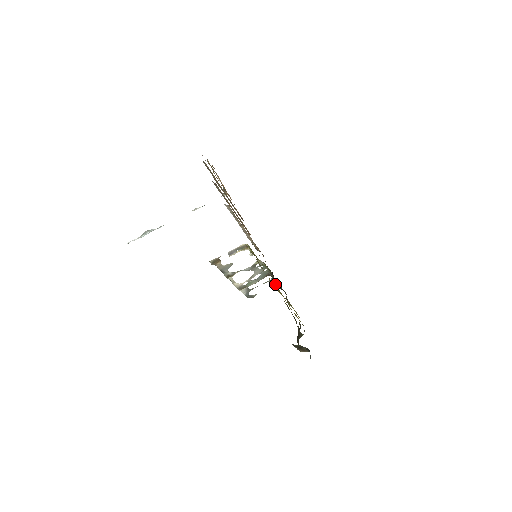
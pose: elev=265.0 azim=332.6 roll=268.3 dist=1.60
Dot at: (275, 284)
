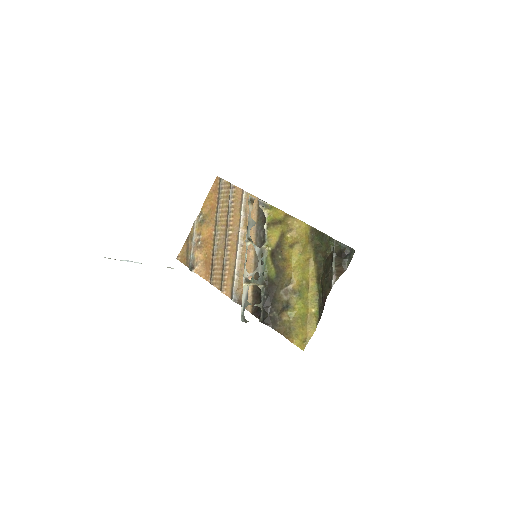
Dot at: (292, 240)
